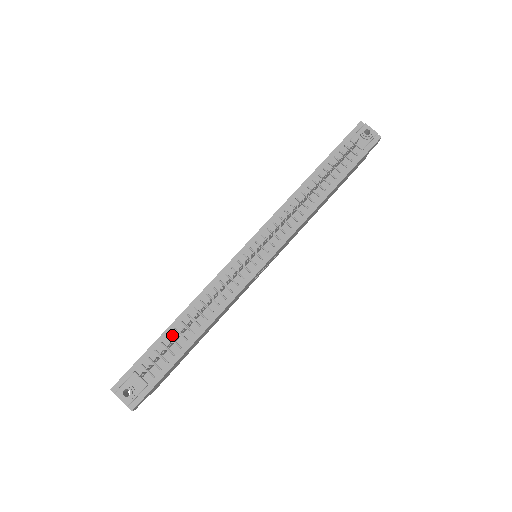
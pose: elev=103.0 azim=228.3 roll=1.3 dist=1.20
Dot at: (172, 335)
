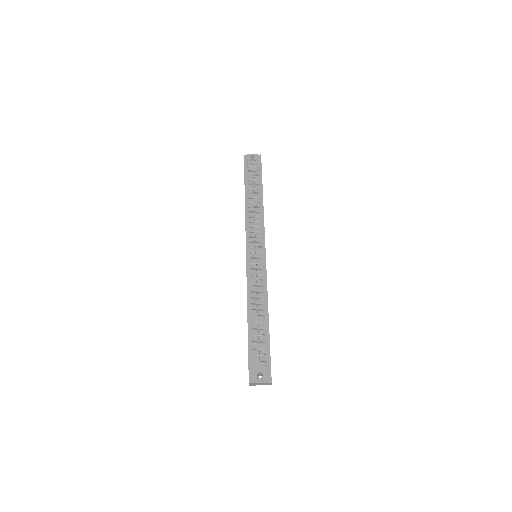
Dot at: (253, 327)
